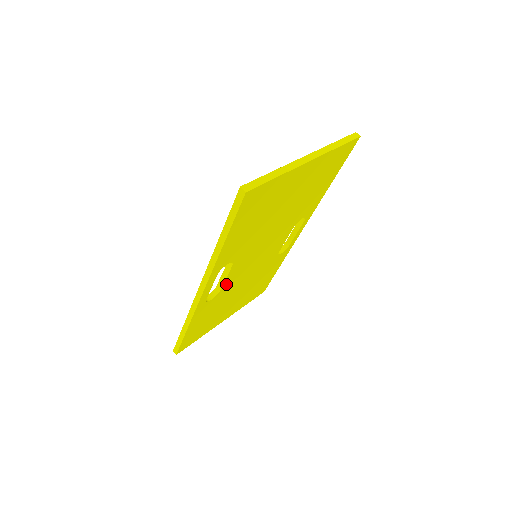
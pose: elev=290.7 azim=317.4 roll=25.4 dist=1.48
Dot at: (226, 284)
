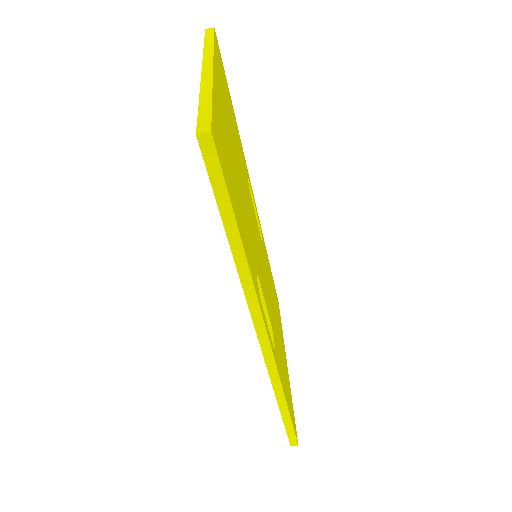
Dot at: (268, 312)
